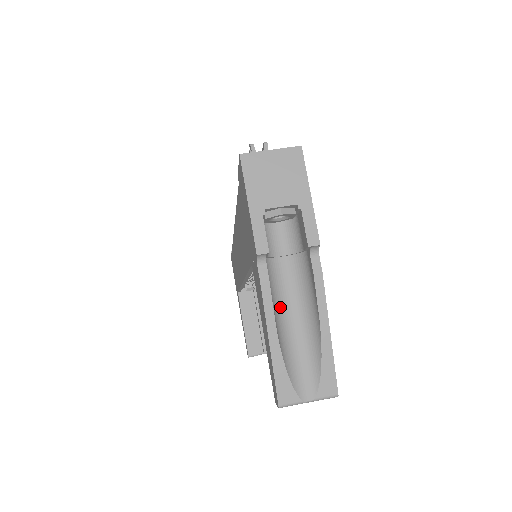
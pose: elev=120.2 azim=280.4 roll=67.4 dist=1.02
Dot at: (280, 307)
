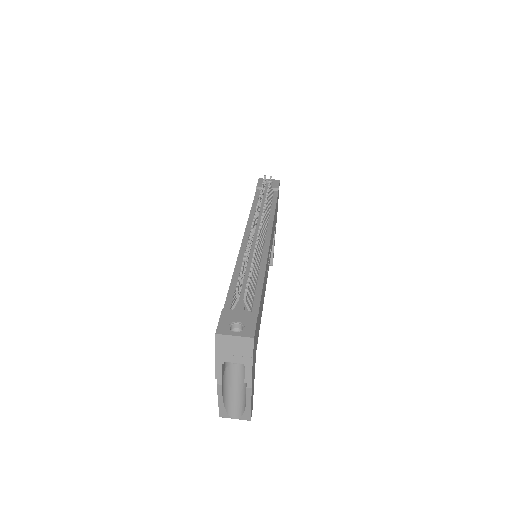
Dot at: (229, 384)
